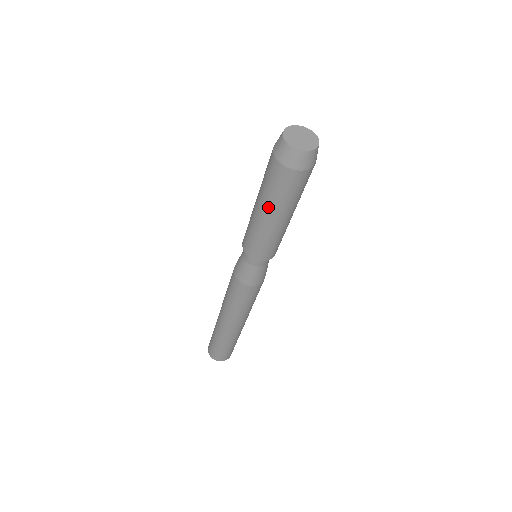
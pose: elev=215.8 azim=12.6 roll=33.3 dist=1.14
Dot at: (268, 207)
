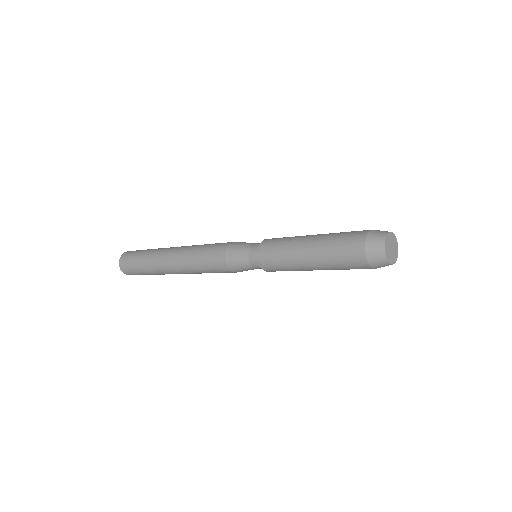
Dot at: (319, 258)
